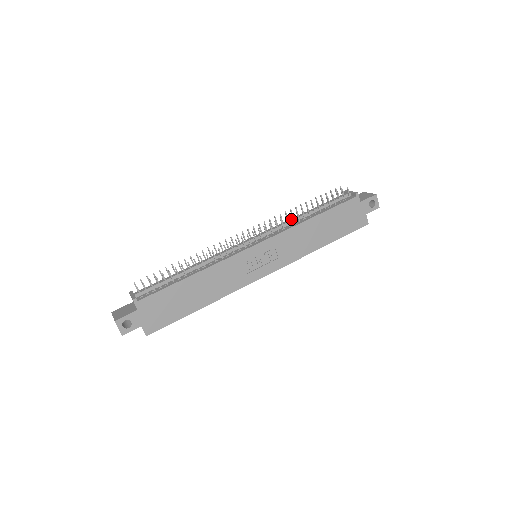
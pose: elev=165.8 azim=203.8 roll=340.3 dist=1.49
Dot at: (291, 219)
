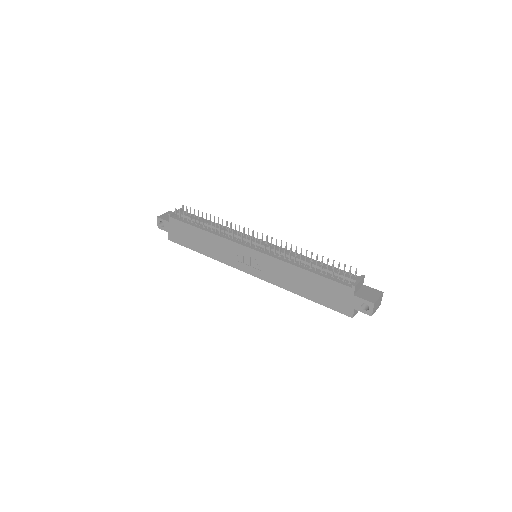
Dot at: (294, 255)
